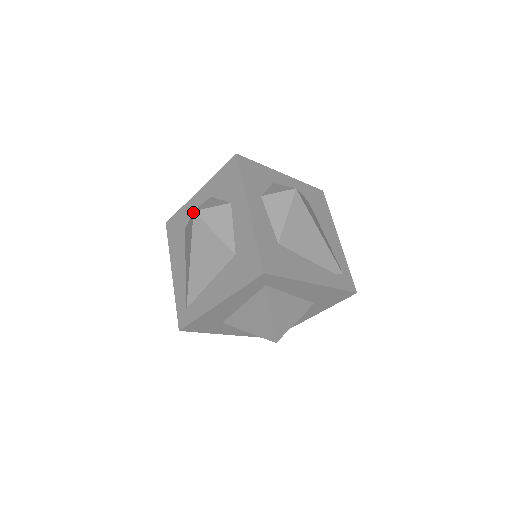
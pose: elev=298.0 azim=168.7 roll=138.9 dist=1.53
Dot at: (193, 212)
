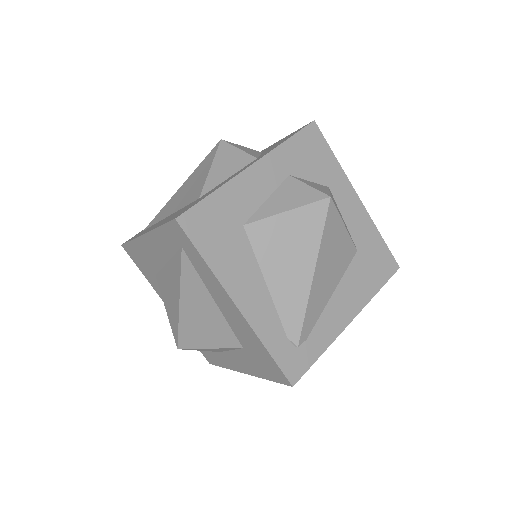
Dot at: (220, 140)
